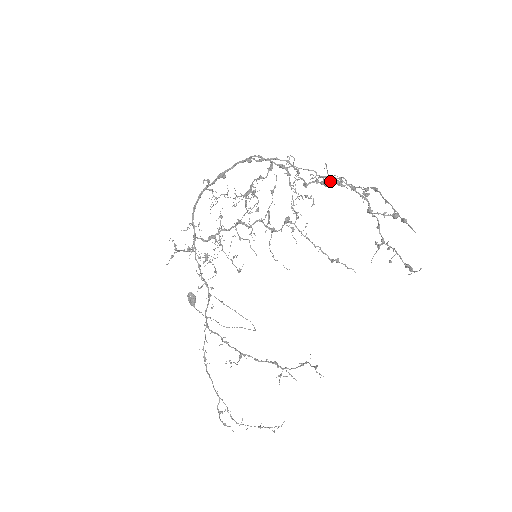
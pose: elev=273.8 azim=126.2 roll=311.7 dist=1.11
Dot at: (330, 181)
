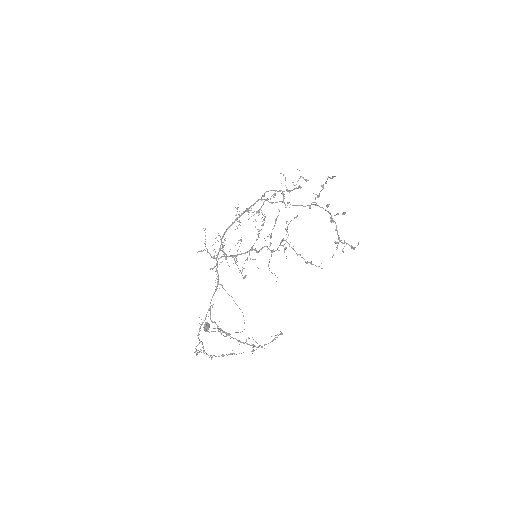
Dot at: (310, 207)
